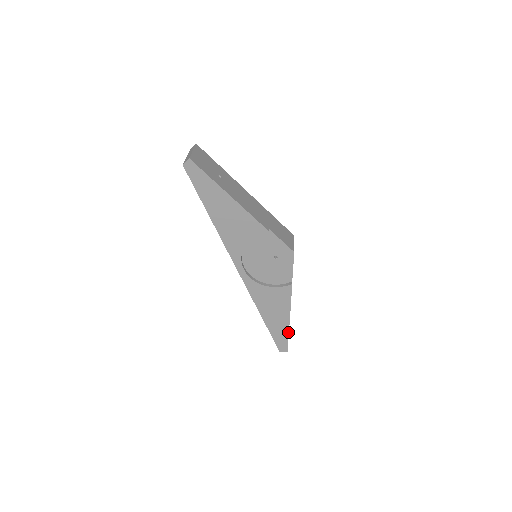
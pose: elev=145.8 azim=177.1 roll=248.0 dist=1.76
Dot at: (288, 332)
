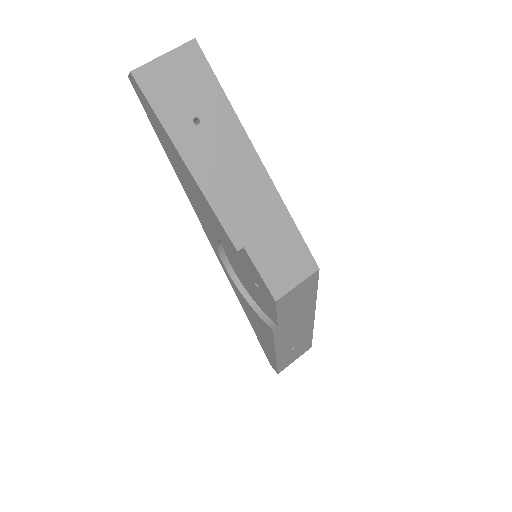
Dot at: (276, 361)
